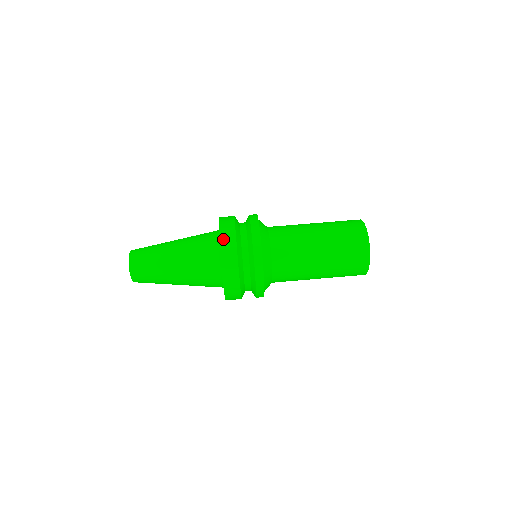
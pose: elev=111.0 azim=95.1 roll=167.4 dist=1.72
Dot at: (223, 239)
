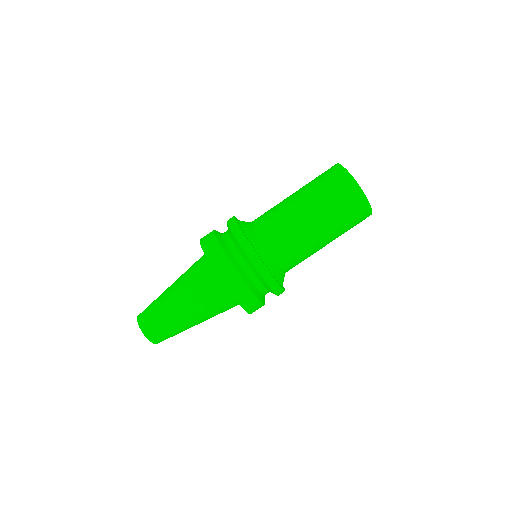
Dot at: (231, 288)
